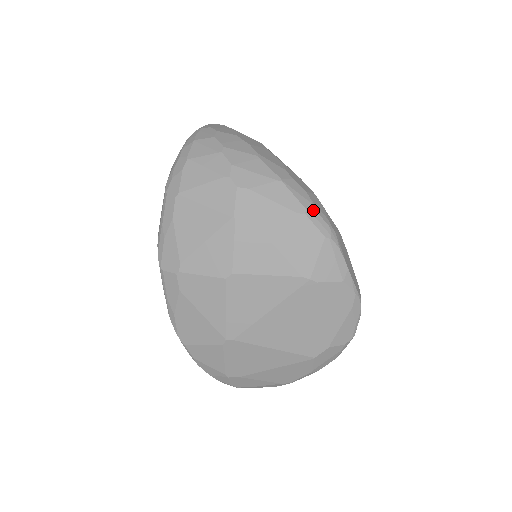
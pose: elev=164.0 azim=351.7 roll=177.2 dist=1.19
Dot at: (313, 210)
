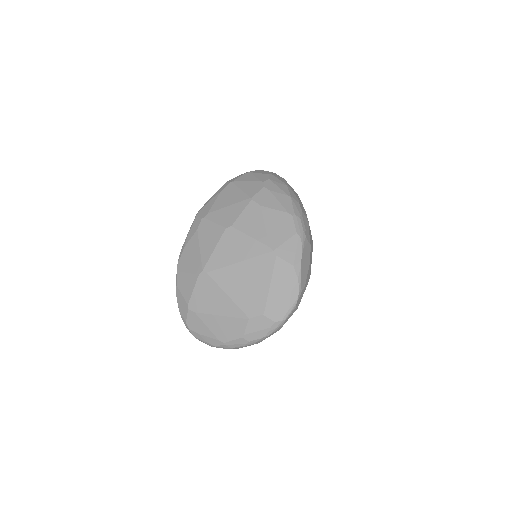
Dot at: (299, 218)
